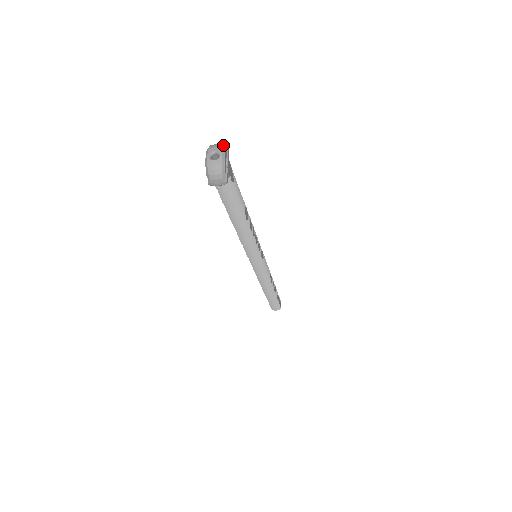
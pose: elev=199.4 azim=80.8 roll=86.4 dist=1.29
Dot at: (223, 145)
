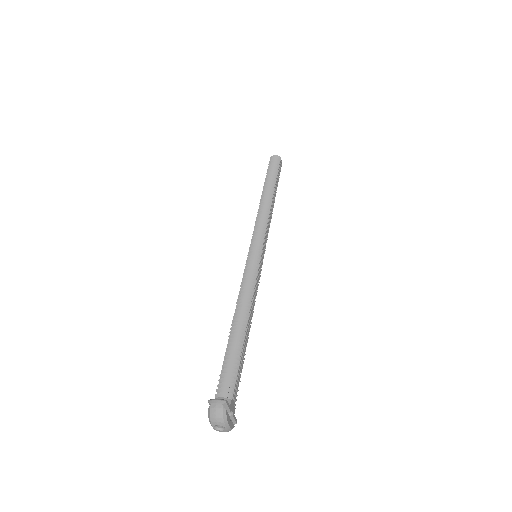
Dot at: (223, 417)
